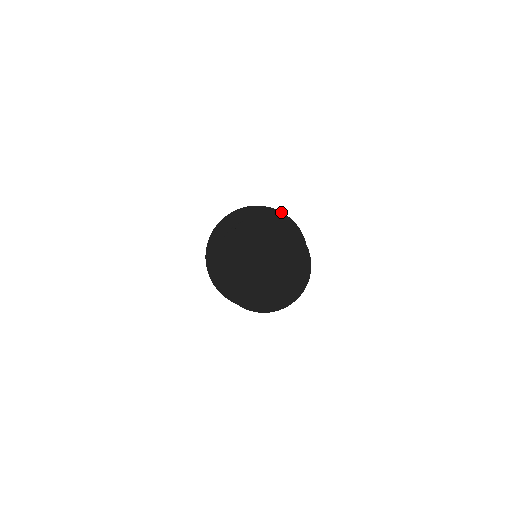
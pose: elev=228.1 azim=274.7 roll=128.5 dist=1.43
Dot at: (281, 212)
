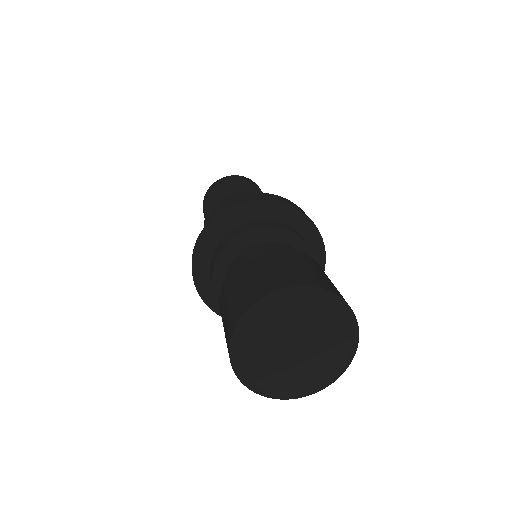
Dot at: (297, 209)
